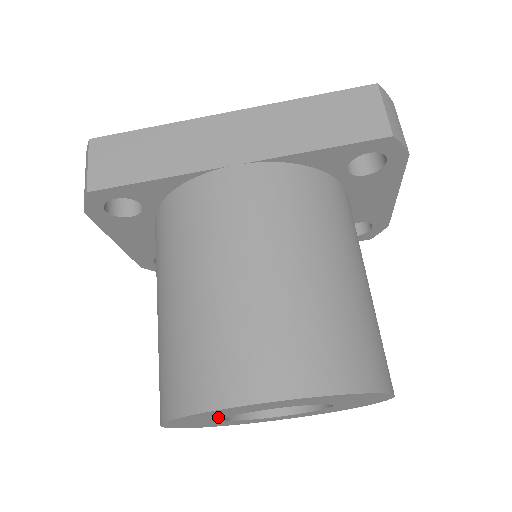
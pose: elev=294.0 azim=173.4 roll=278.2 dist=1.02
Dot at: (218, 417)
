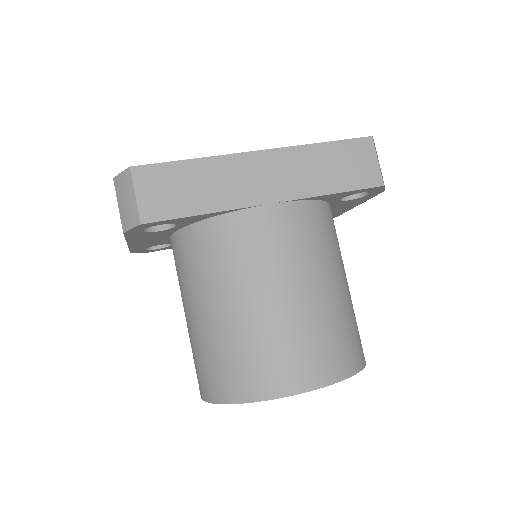
Dot at: occluded
